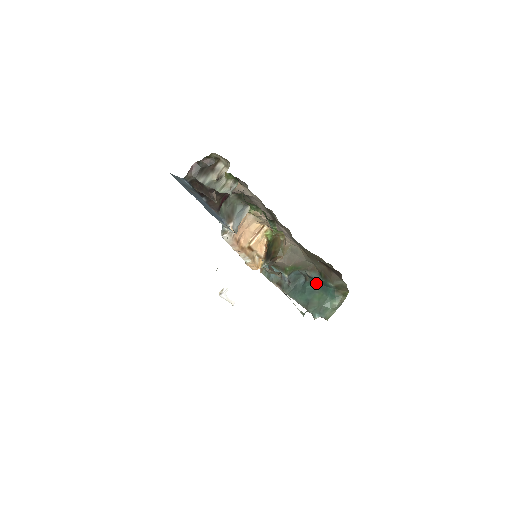
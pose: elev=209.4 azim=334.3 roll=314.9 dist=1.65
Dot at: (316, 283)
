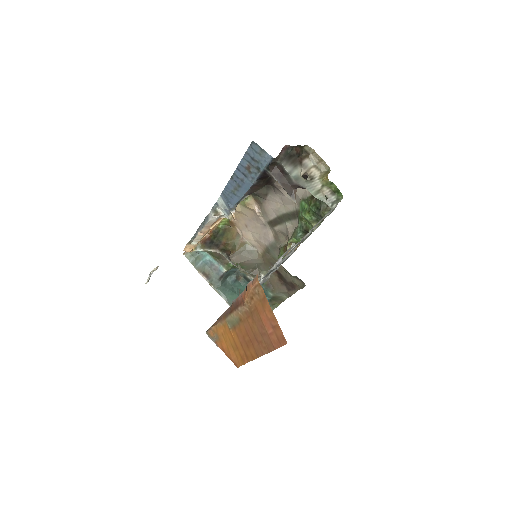
Dot at: occluded
